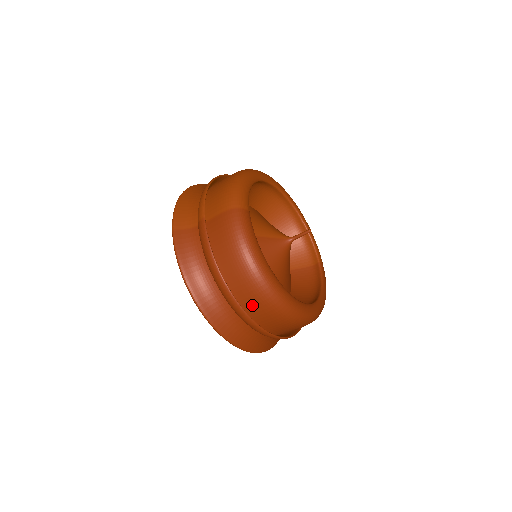
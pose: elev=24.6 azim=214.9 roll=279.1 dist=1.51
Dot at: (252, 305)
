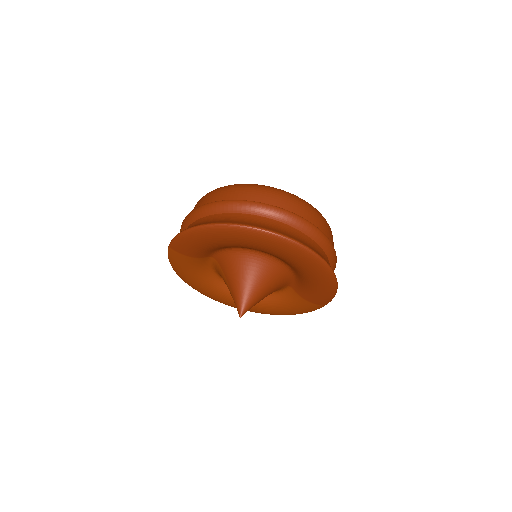
Dot at: (245, 199)
